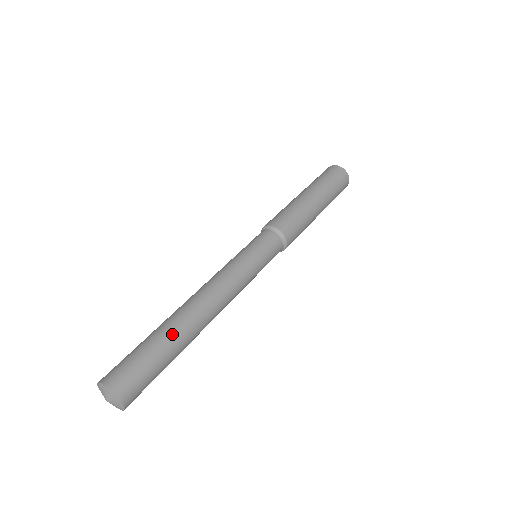
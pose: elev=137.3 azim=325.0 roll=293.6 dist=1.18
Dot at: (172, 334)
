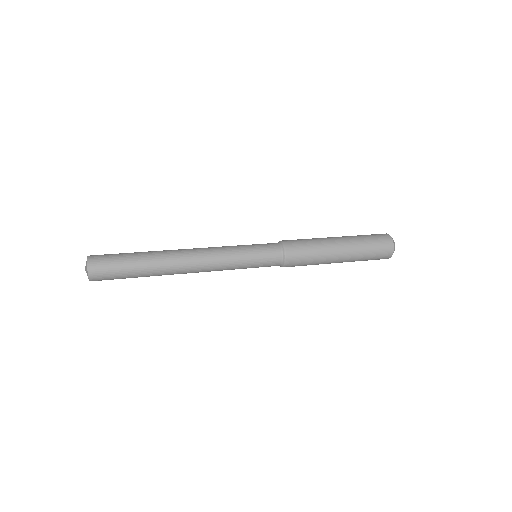
Dot at: (147, 252)
